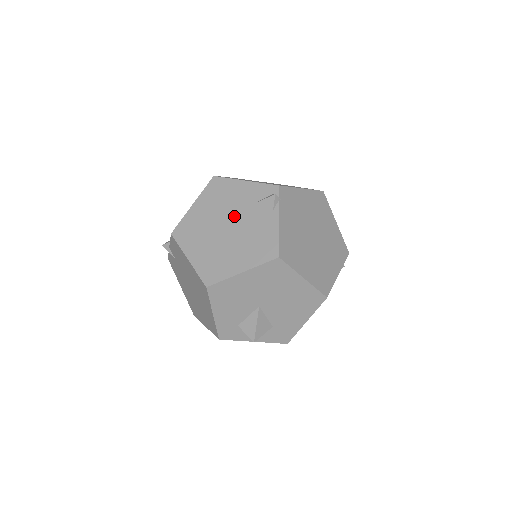
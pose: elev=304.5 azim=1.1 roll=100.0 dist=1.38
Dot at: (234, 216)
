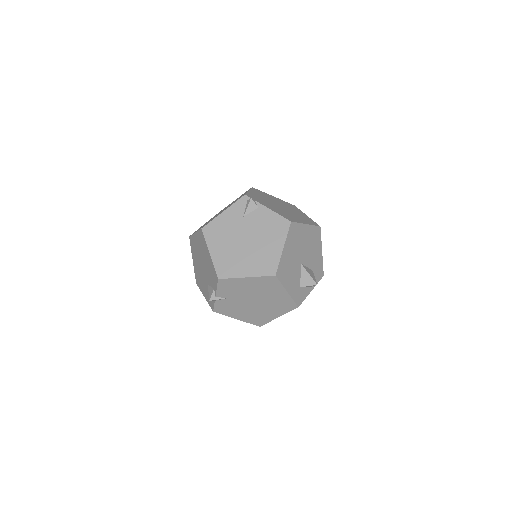
Dot at: (242, 232)
